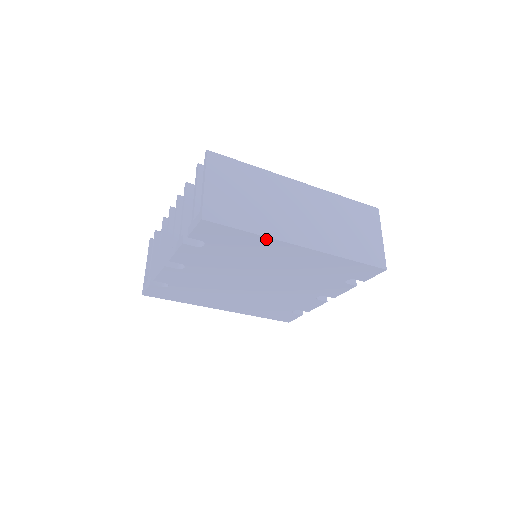
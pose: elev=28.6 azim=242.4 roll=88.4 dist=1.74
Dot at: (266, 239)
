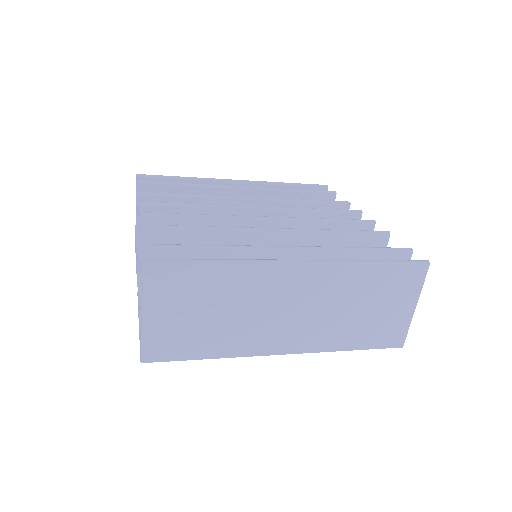
Dot at: (232, 354)
